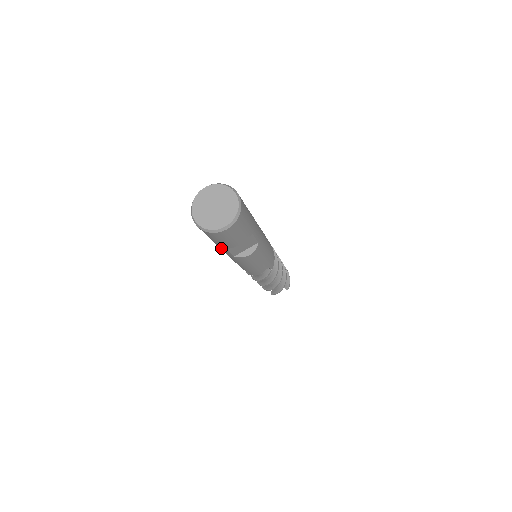
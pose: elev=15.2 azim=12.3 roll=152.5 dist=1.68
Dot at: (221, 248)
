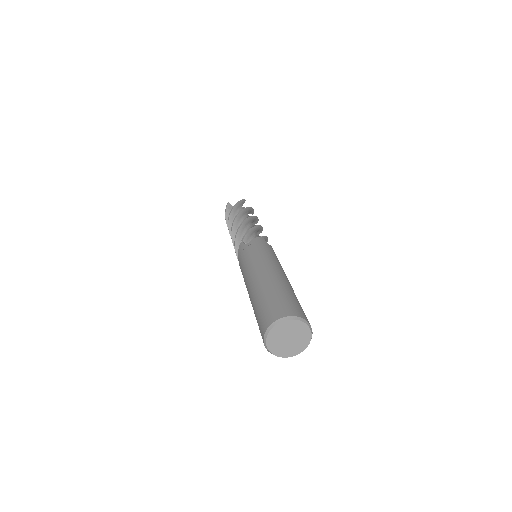
Dot at: occluded
